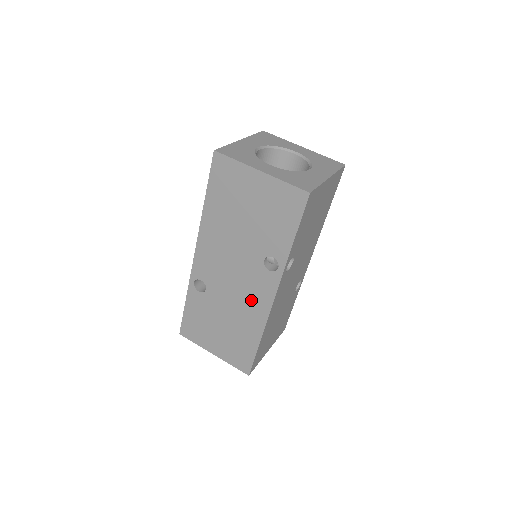
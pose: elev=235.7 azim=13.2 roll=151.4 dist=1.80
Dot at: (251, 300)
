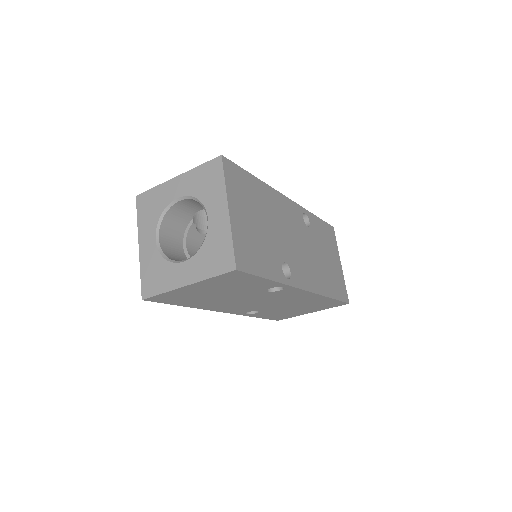
Dot at: (293, 298)
